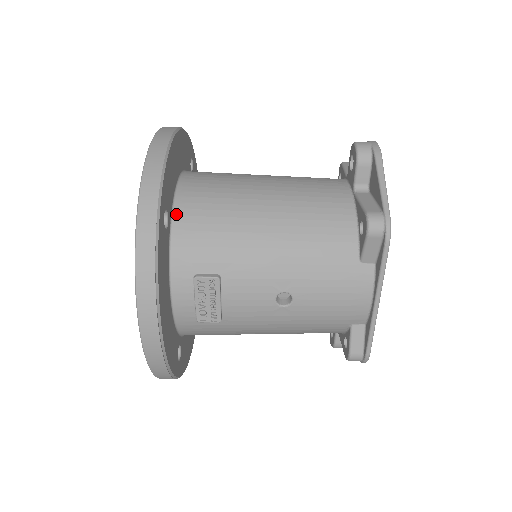
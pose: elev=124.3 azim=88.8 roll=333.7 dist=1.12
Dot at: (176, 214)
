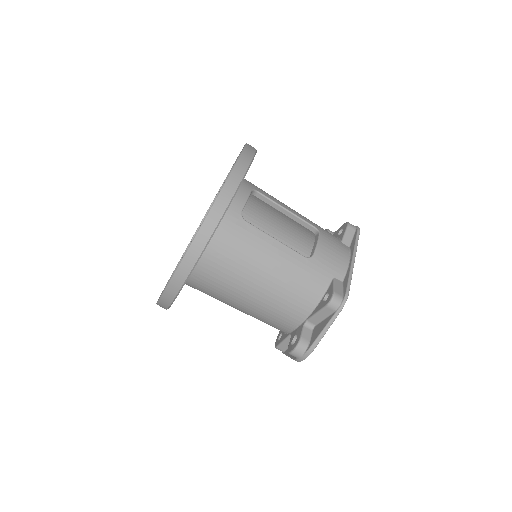
Dot at: occluded
